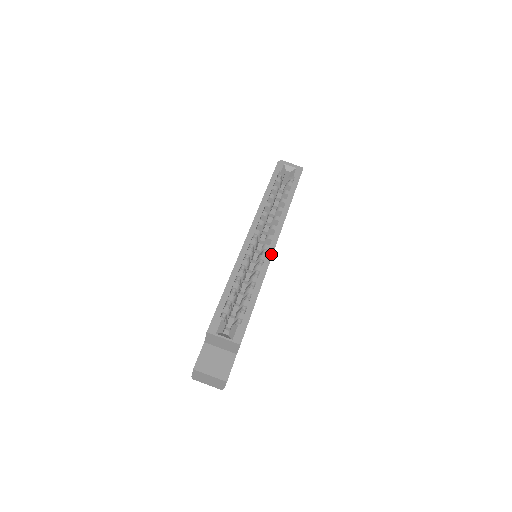
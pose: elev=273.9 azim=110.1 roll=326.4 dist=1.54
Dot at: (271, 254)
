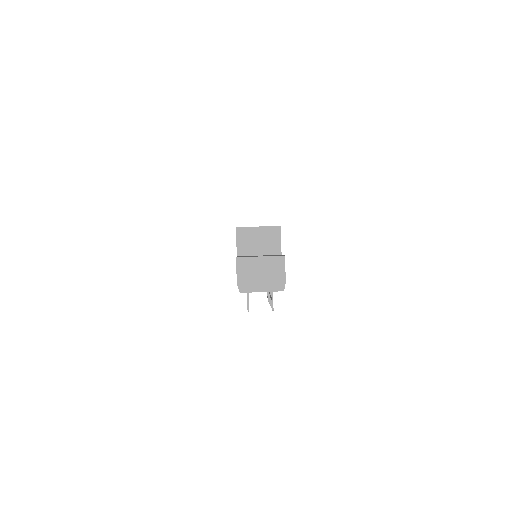
Dot at: occluded
